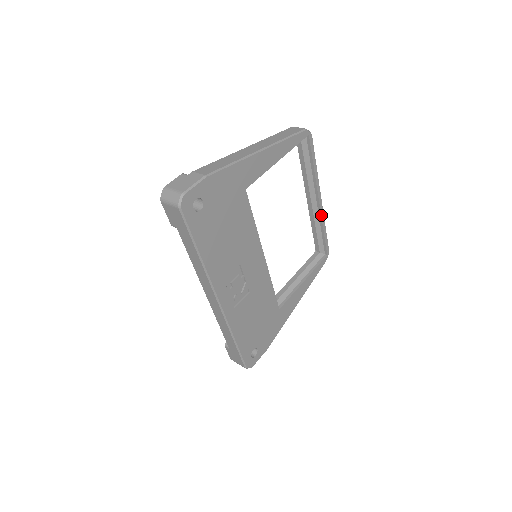
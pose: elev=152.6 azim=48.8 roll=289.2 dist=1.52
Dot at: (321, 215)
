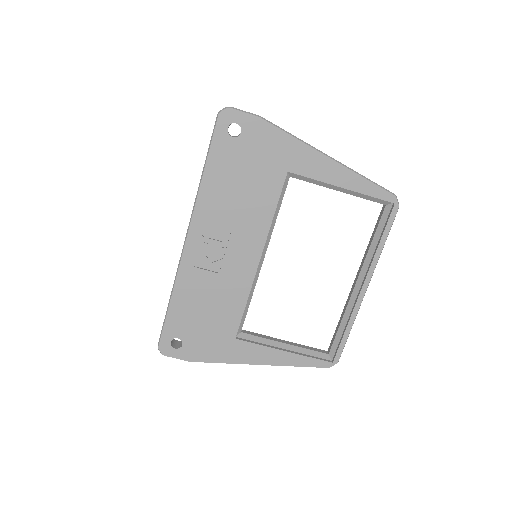
Dot at: (355, 306)
